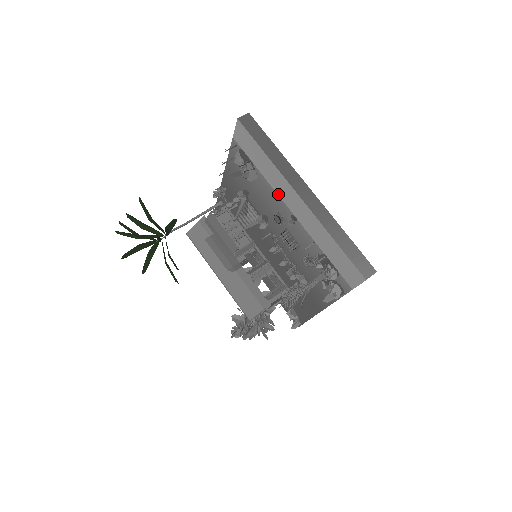
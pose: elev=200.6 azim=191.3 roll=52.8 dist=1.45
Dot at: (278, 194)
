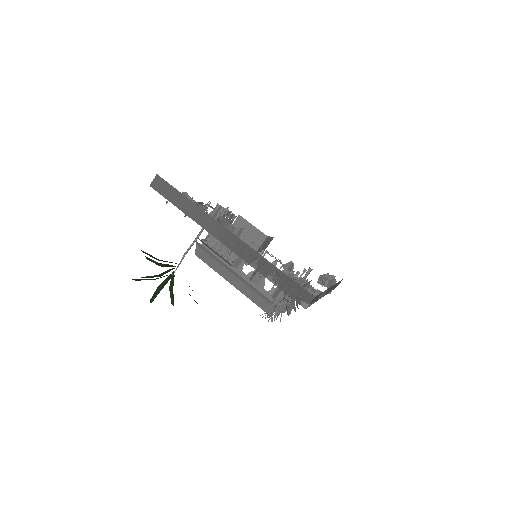
Dot at: occluded
